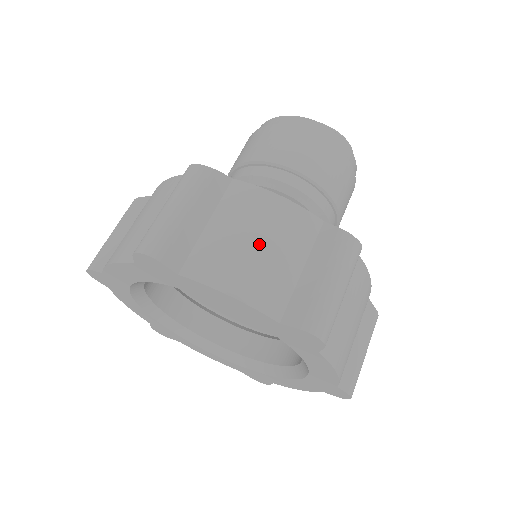
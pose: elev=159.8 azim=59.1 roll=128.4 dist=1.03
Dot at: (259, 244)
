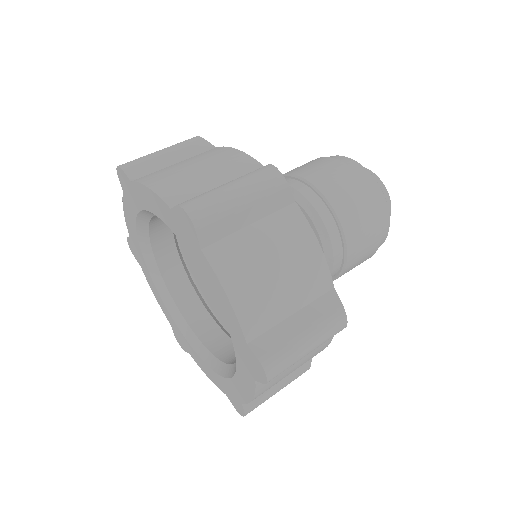
Dot at: (196, 168)
